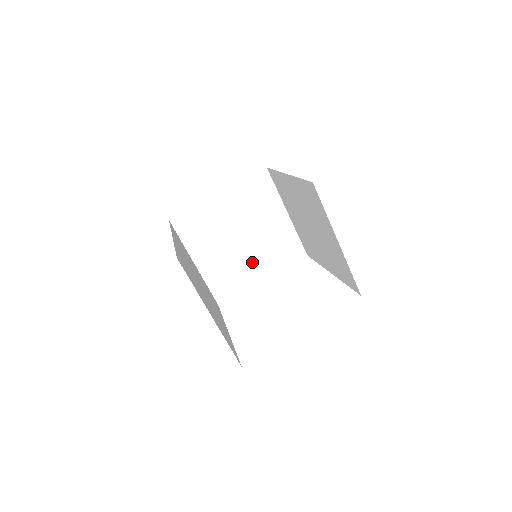
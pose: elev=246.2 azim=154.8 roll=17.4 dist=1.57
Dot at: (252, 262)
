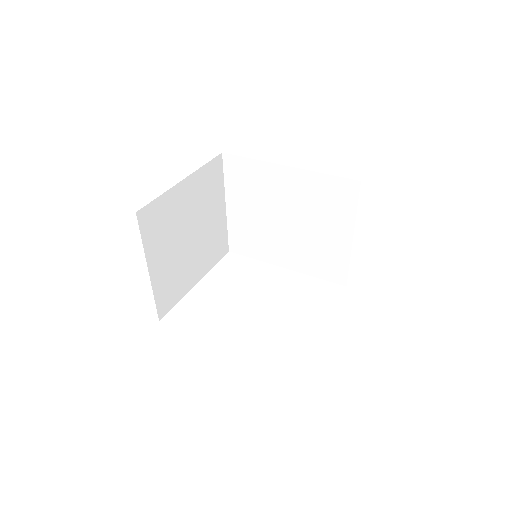
Dot at: (193, 263)
